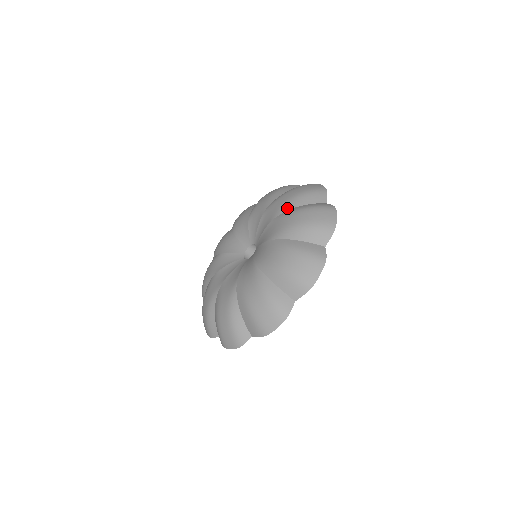
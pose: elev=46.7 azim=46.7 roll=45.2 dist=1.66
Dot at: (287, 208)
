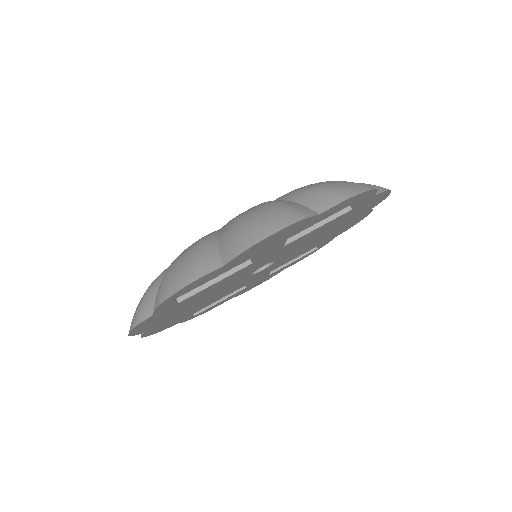
Dot at: occluded
